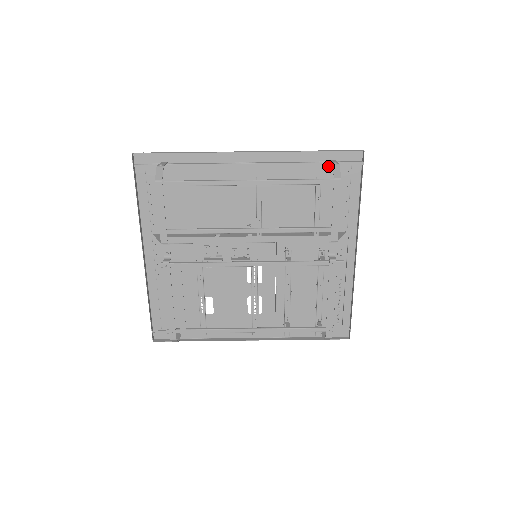
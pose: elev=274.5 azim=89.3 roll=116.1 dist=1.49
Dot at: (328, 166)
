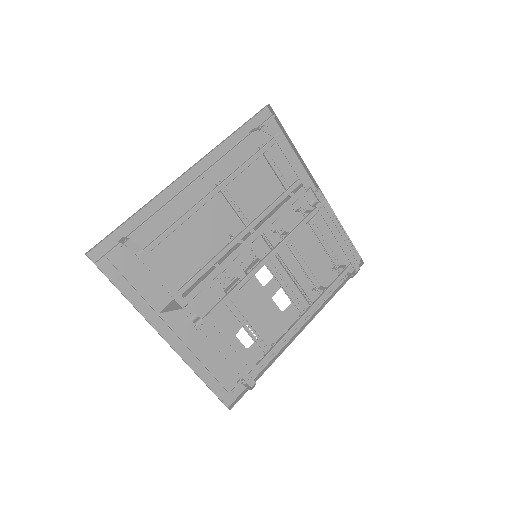
Dot at: (252, 138)
